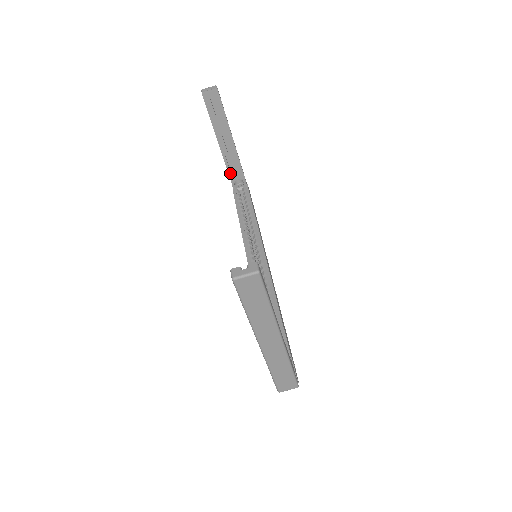
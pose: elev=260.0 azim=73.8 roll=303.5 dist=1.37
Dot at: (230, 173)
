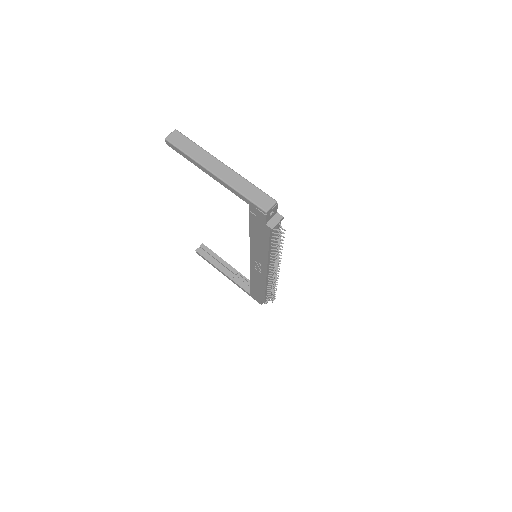
Dot at: (244, 288)
